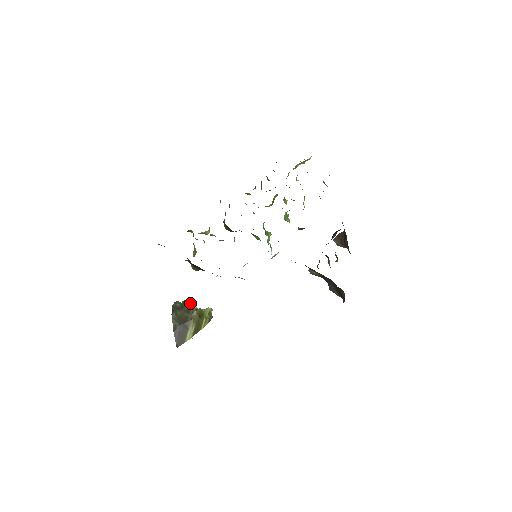
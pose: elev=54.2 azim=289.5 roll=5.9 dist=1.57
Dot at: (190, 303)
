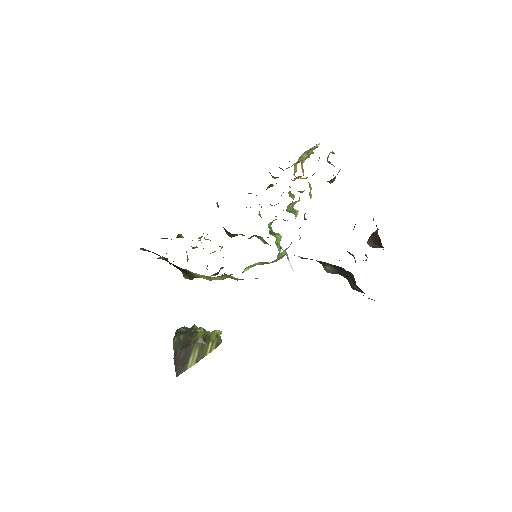
Dot at: (196, 326)
